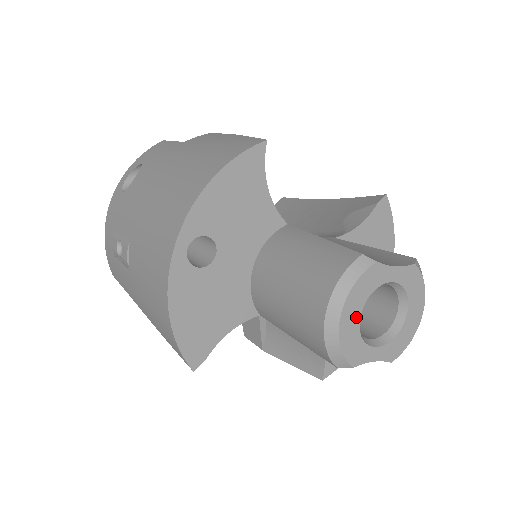
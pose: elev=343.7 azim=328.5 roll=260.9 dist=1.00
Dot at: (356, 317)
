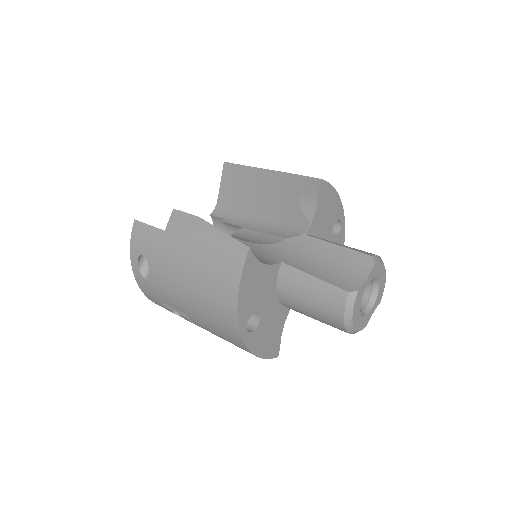
Dot at: (359, 315)
